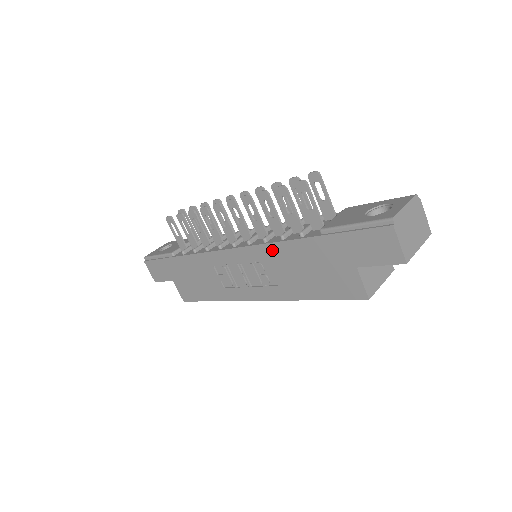
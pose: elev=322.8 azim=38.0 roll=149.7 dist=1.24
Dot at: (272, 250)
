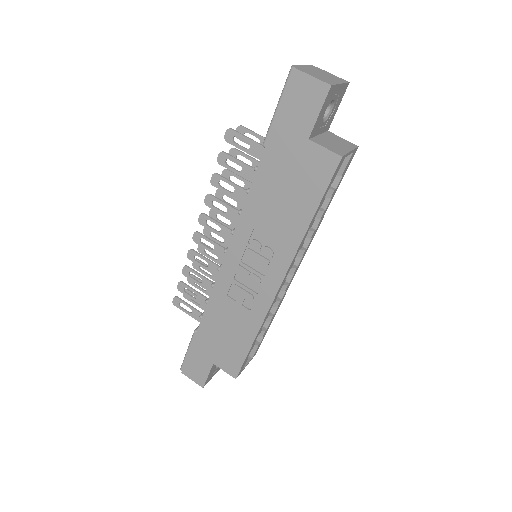
Dot at: (249, 212)
